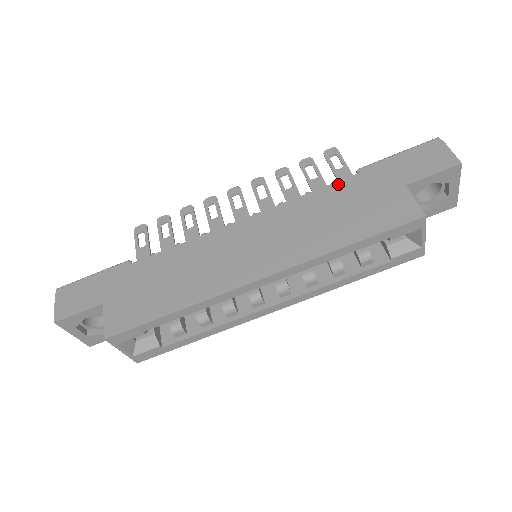
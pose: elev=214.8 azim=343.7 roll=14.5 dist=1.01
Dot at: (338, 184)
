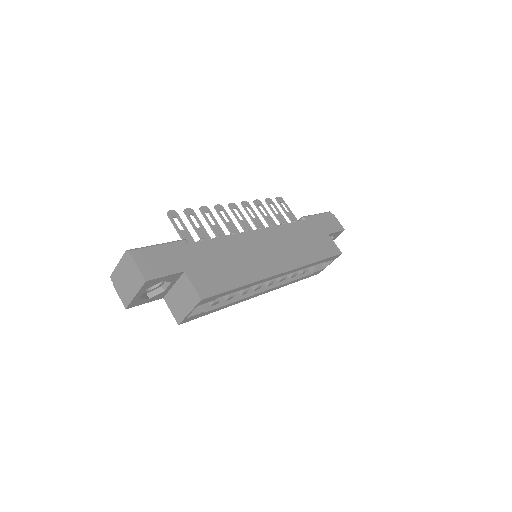
Dot at: (299, 223)
